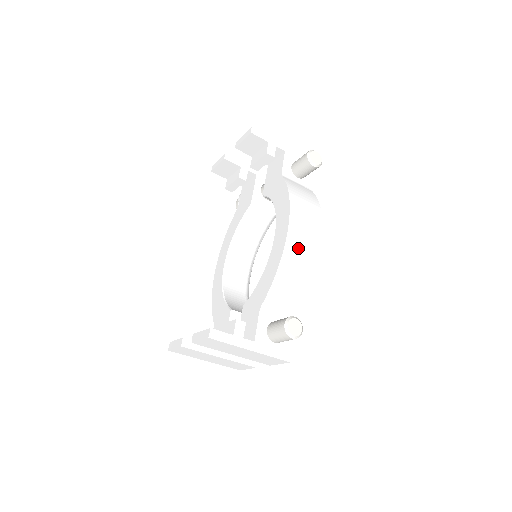
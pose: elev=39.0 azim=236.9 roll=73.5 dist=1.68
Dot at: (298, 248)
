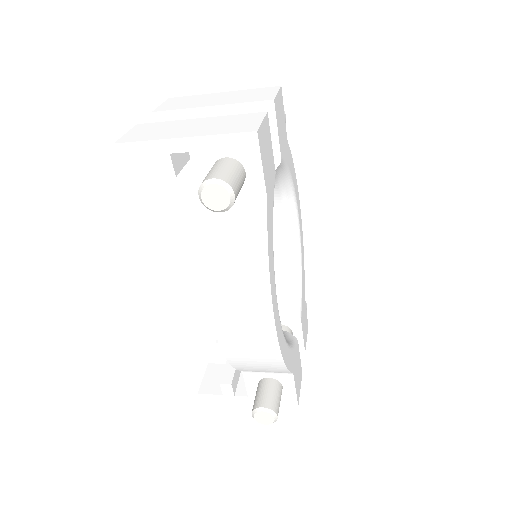
Dot at: (240, 343)
